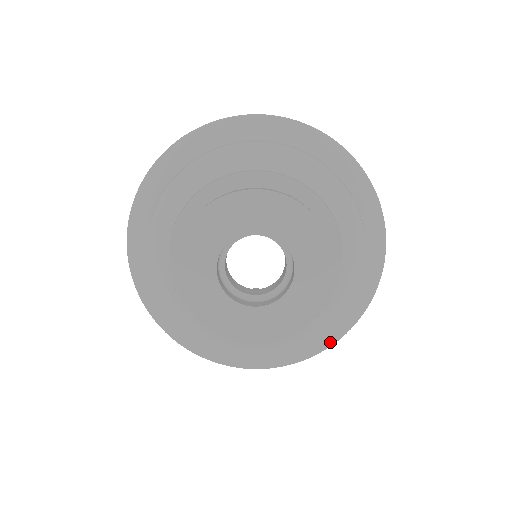
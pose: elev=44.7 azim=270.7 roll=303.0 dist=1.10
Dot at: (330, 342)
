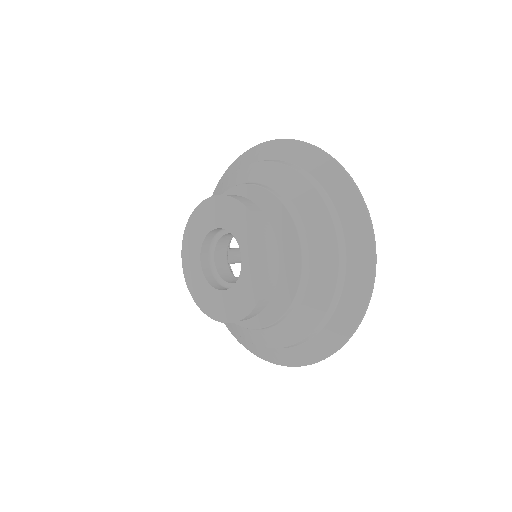
Dot at: (332, 347)
